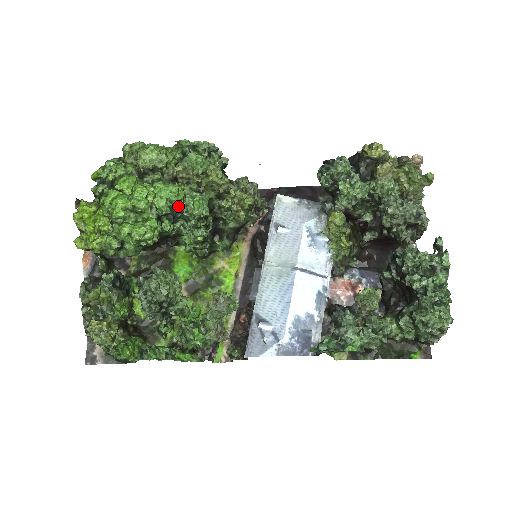
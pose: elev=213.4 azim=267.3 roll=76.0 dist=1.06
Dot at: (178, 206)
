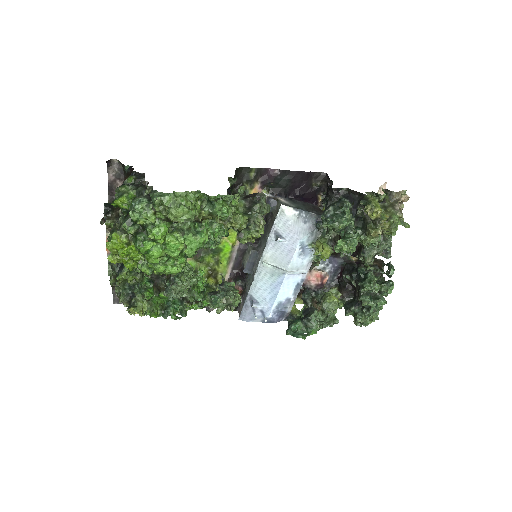
Dot at: occluded
